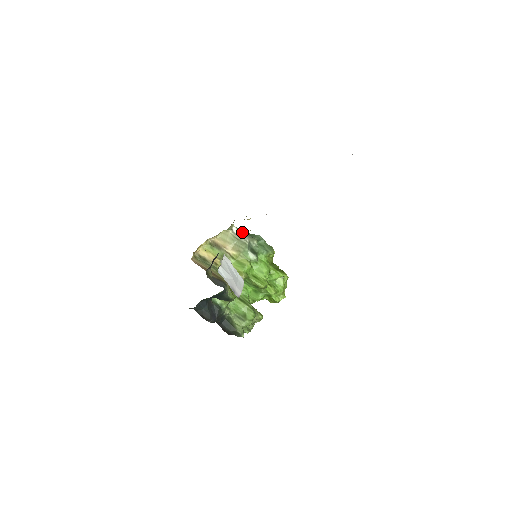
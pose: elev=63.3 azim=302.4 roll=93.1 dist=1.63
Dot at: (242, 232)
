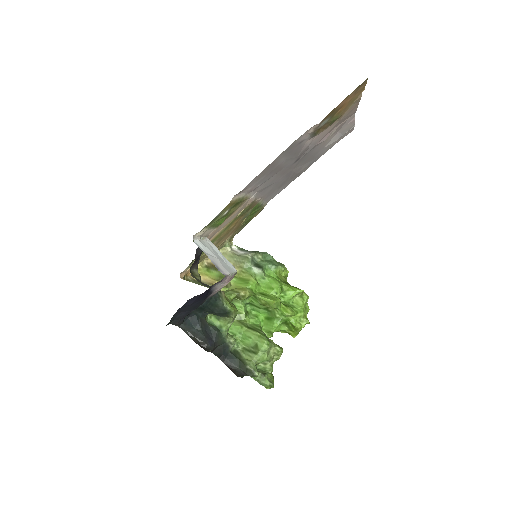
Dot at: (244, 250)
